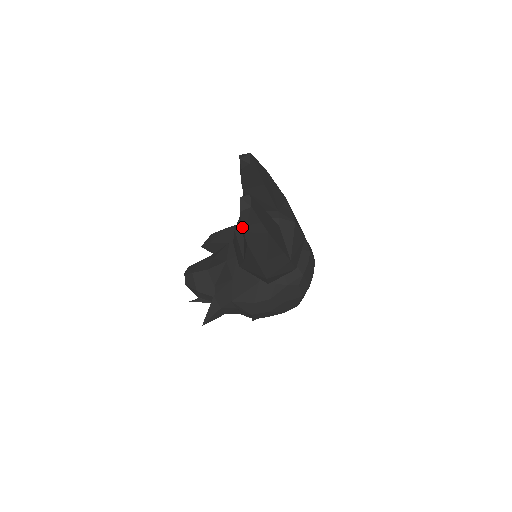
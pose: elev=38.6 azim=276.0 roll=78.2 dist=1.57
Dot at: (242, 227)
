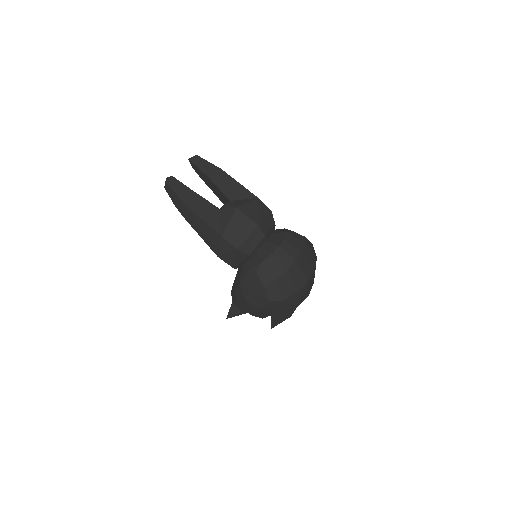
Dot at: occluded
